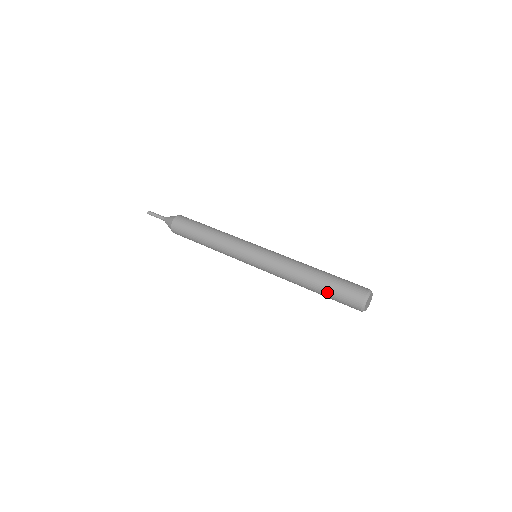
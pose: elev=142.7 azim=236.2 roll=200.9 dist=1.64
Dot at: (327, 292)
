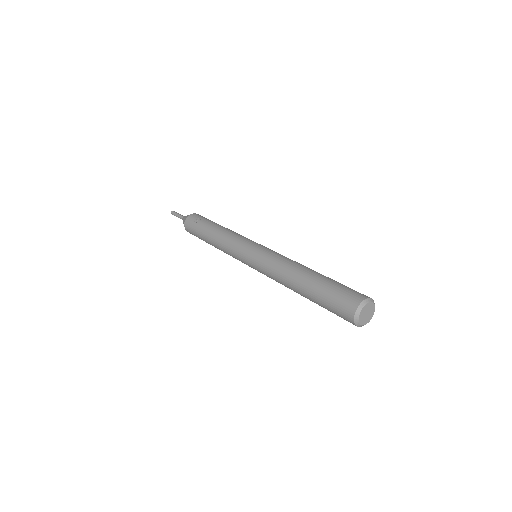
Dot at: occluded
